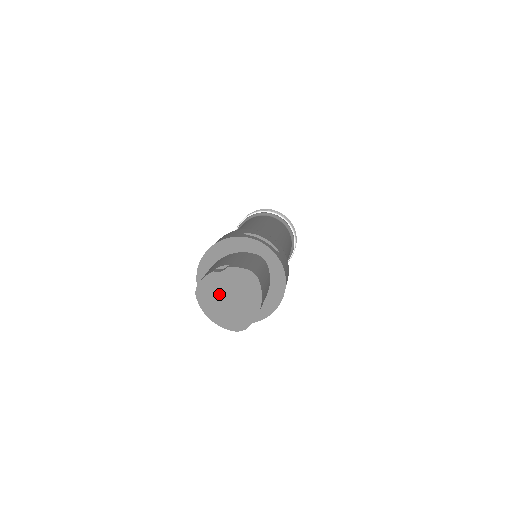
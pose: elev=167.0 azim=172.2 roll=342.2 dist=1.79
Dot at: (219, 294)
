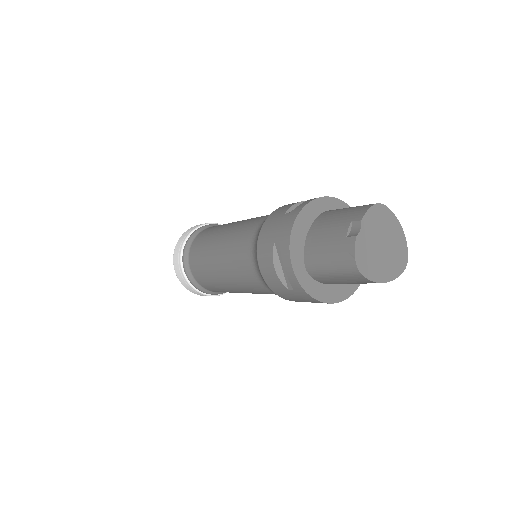
Dot at: (374, 252)
